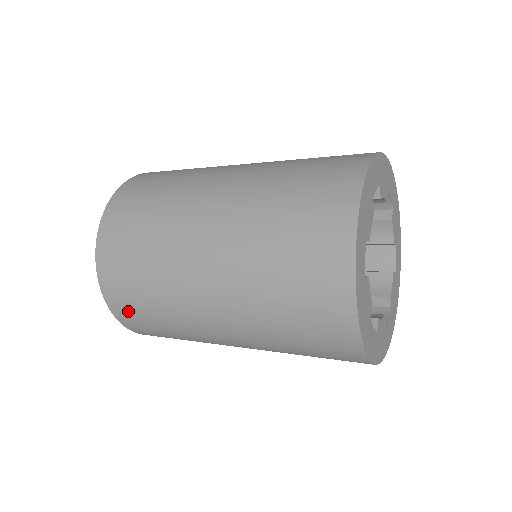
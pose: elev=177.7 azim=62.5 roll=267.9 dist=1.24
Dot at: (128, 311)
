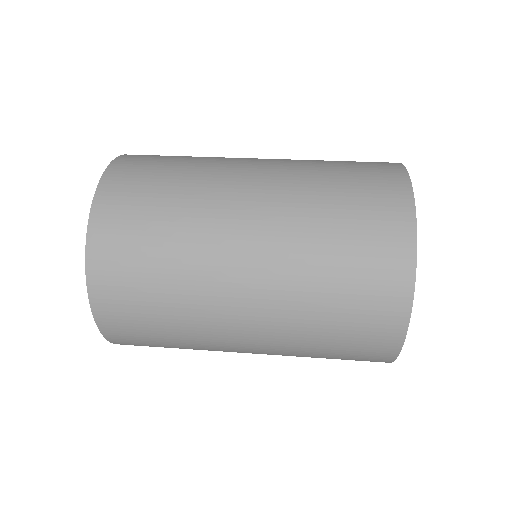
Dot at: (129, 335)
